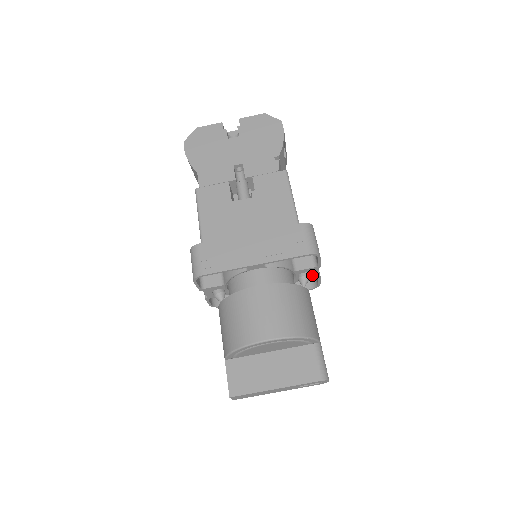
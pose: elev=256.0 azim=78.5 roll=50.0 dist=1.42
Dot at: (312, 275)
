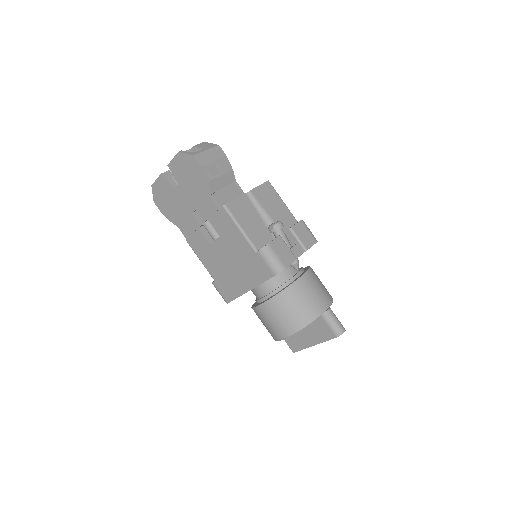
Dot at: occluded
